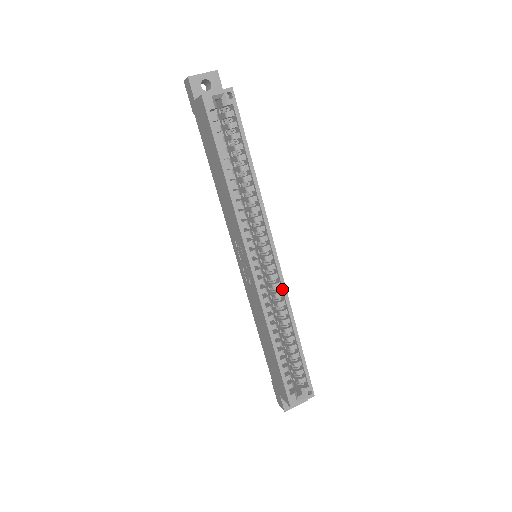
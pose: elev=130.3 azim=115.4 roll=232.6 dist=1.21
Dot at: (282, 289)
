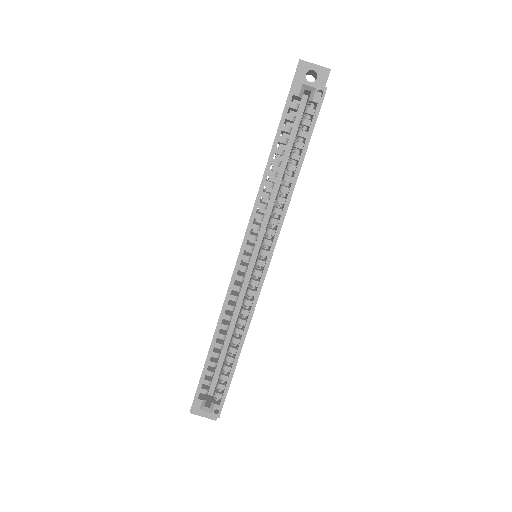
Dot at: (254, 299)
